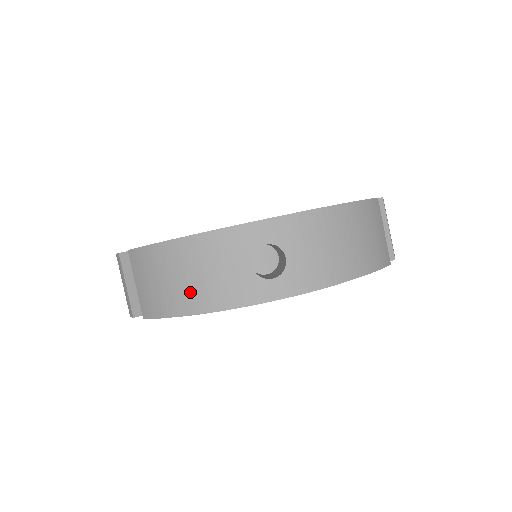
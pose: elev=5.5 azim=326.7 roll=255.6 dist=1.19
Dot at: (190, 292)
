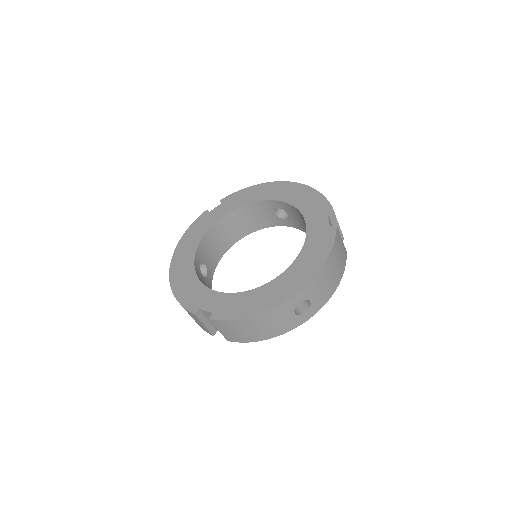
Dot at: (263, 333)
